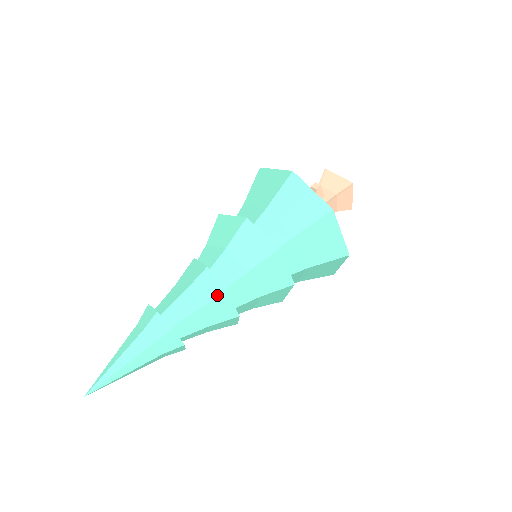
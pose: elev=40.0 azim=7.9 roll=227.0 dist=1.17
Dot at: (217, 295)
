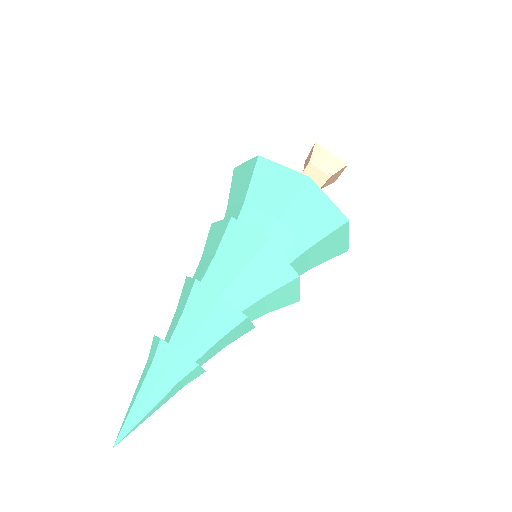
Dot at: (191, 288)
